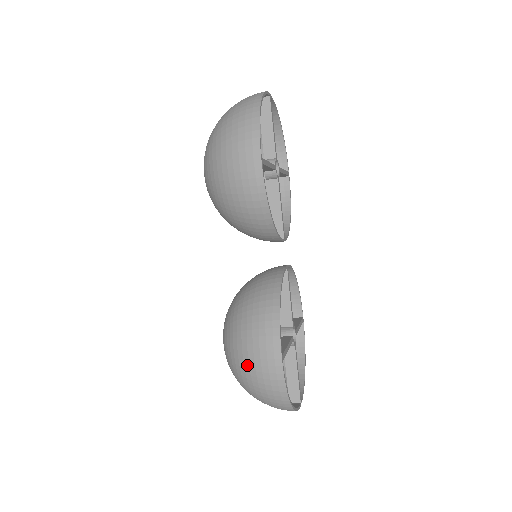
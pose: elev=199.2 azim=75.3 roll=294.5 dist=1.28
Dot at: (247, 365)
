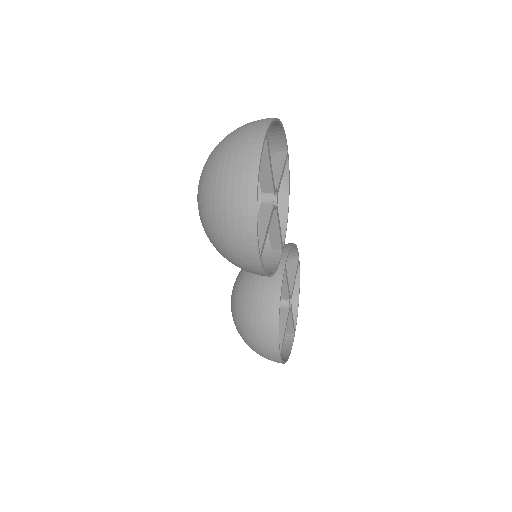
Dot at: (253, 349)
